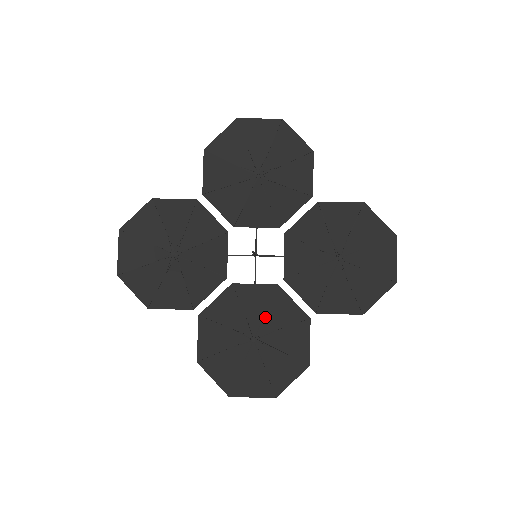
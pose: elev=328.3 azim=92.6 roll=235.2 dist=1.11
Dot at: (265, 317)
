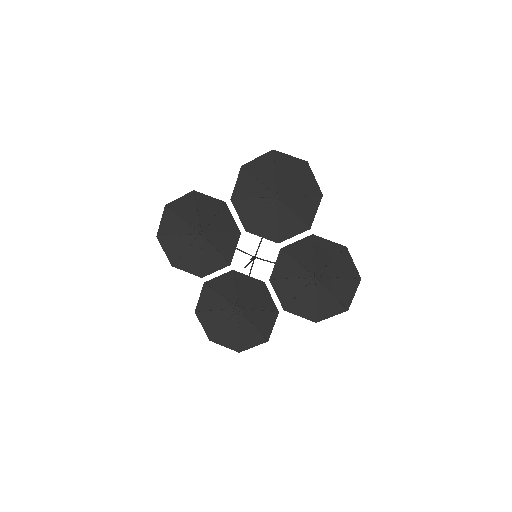
Dot at: (250, 298)
